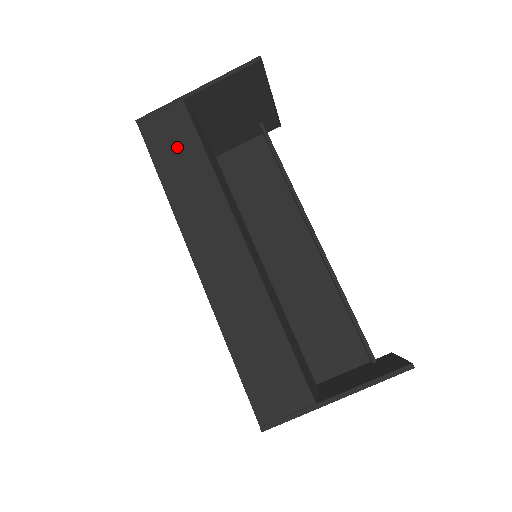
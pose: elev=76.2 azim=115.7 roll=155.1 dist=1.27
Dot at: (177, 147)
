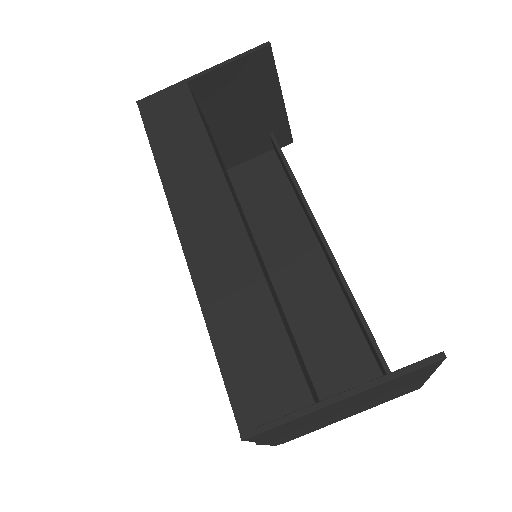
Dot at: (175, 124)
